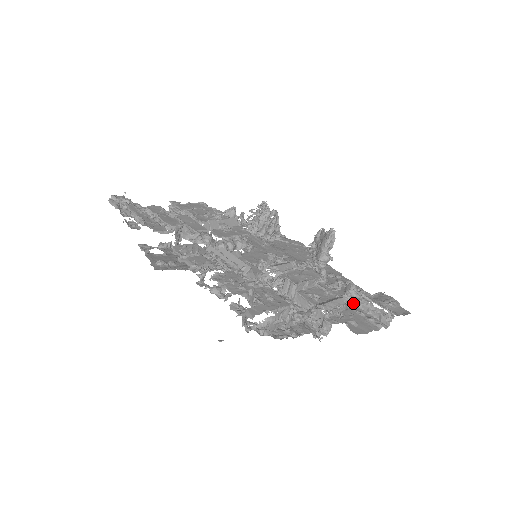
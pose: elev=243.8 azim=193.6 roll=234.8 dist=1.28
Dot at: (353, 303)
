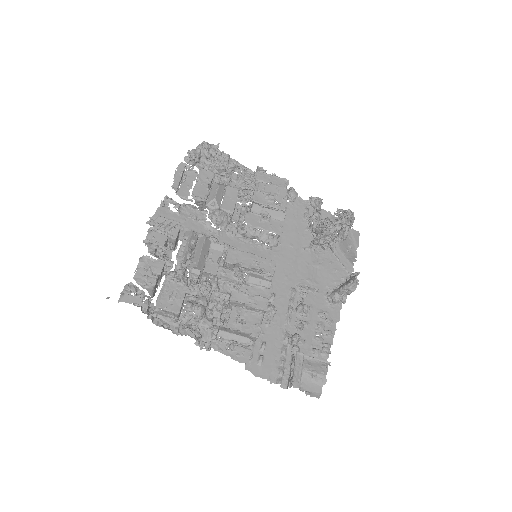
Dot at: occluded
